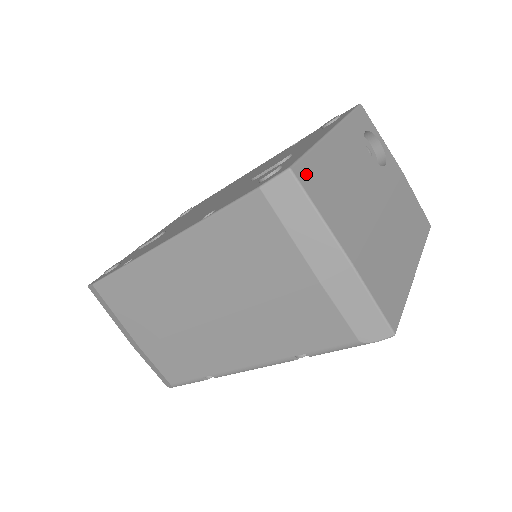
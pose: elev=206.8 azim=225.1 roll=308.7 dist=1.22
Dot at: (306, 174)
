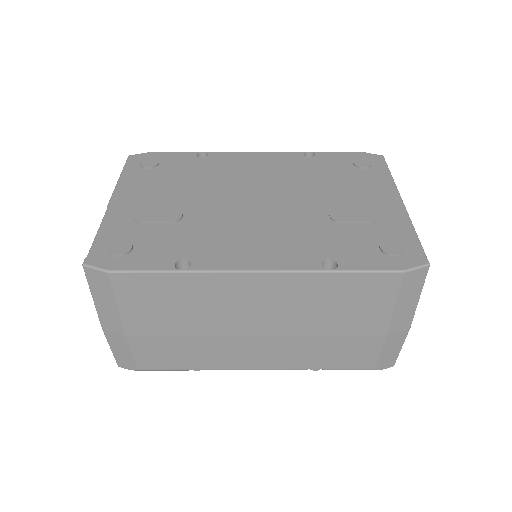
Dot at: occluded
